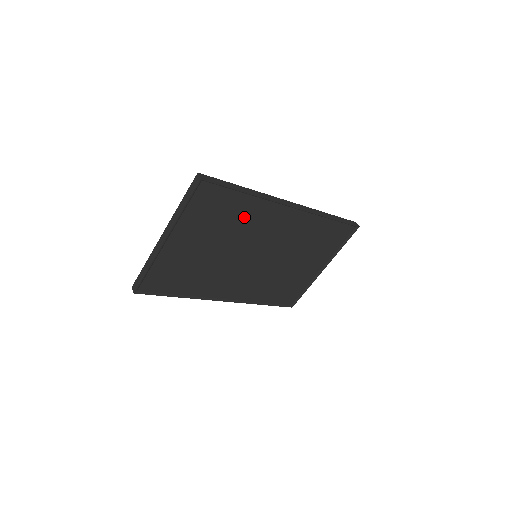
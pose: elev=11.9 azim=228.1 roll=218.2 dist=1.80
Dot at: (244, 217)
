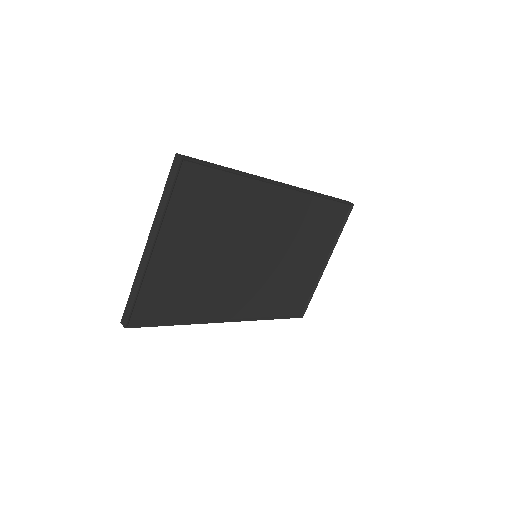
Dot at: (236, 206)
